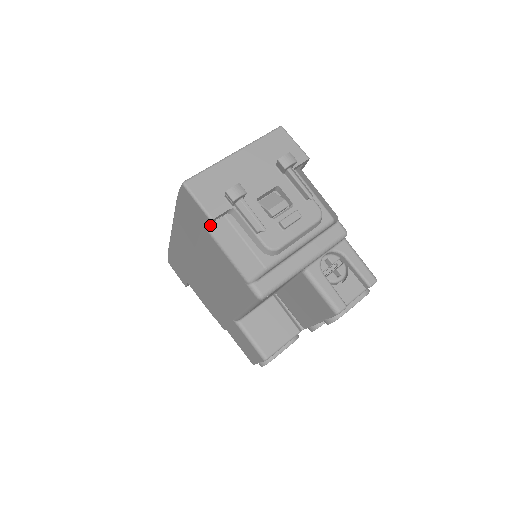
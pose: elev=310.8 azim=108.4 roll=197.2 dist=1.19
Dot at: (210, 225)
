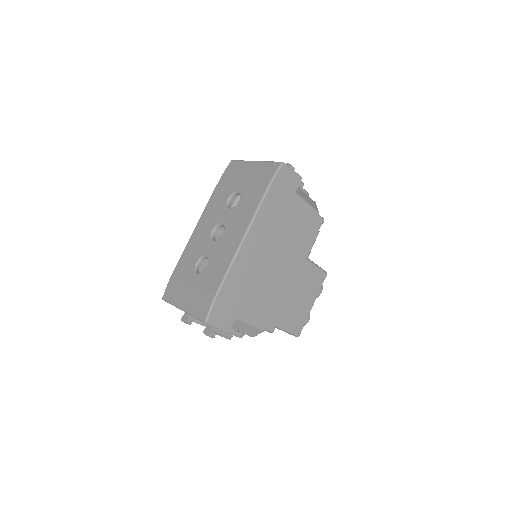
Dot at: occluded
